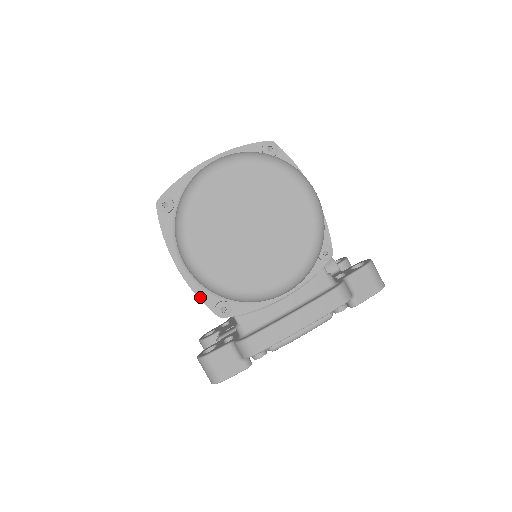
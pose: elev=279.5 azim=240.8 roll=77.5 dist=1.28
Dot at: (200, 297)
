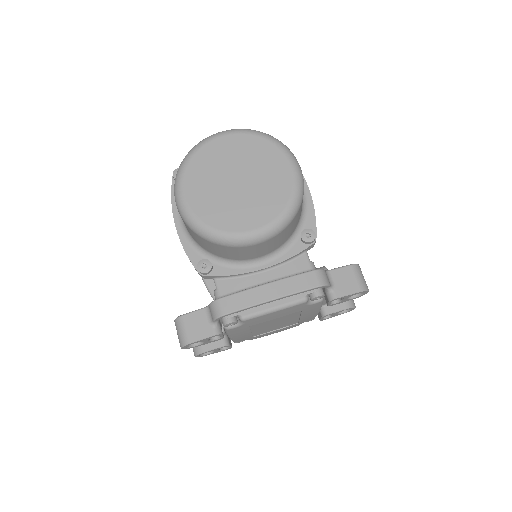
Dot at: (188, 253)
